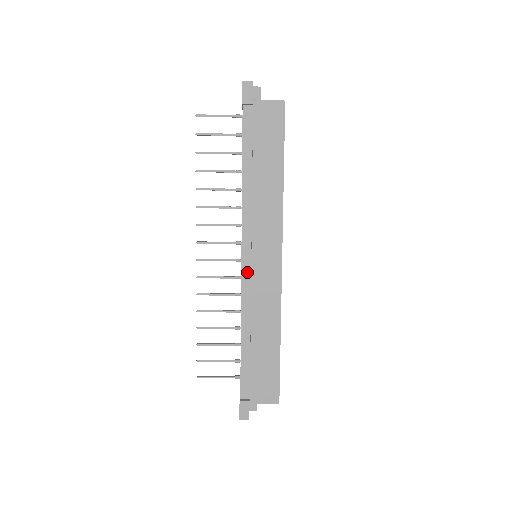
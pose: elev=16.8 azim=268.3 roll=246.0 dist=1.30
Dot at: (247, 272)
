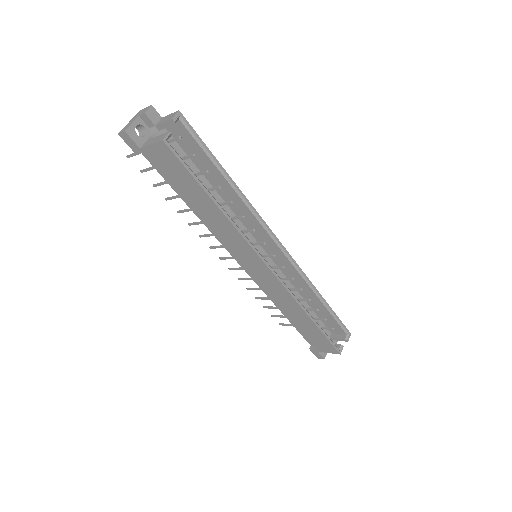
Dot at: occluded
